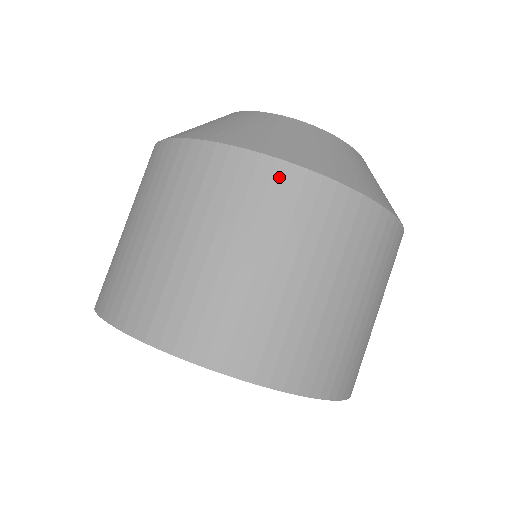
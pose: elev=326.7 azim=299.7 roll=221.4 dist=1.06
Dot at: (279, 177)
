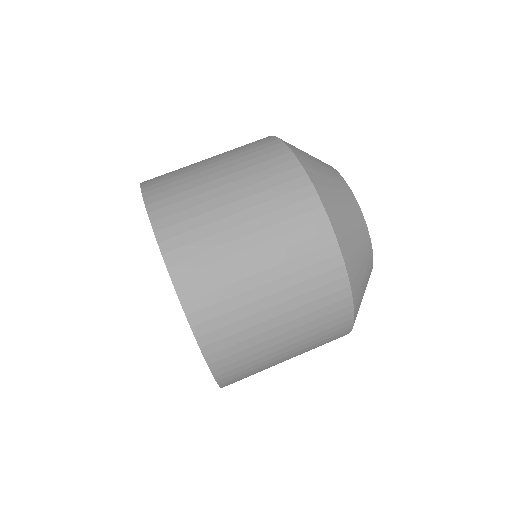
Dot at: (298, 184)
